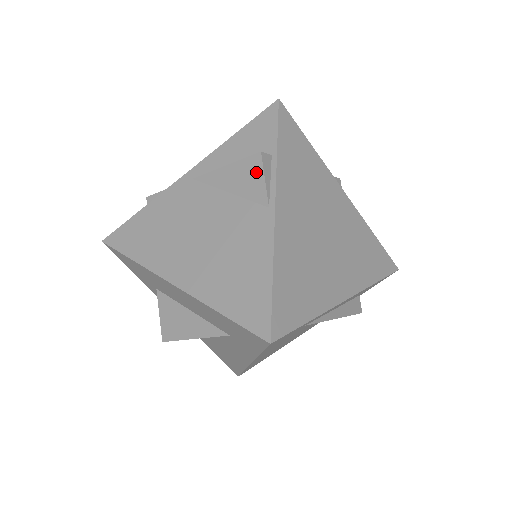
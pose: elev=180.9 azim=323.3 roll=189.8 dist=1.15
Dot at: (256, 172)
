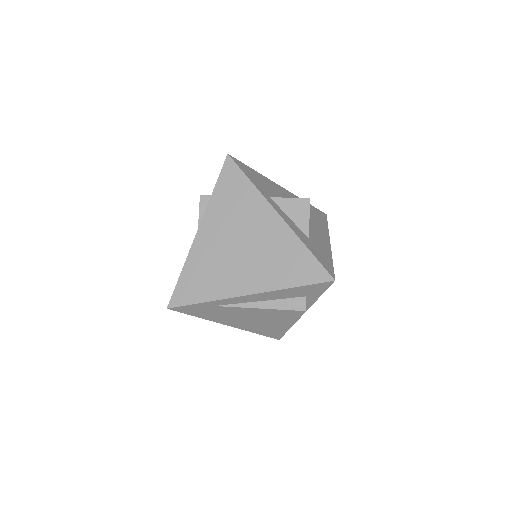
Dot at: (200, 207)
